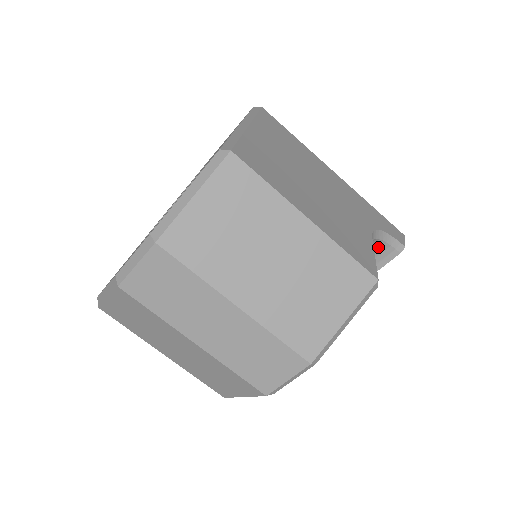
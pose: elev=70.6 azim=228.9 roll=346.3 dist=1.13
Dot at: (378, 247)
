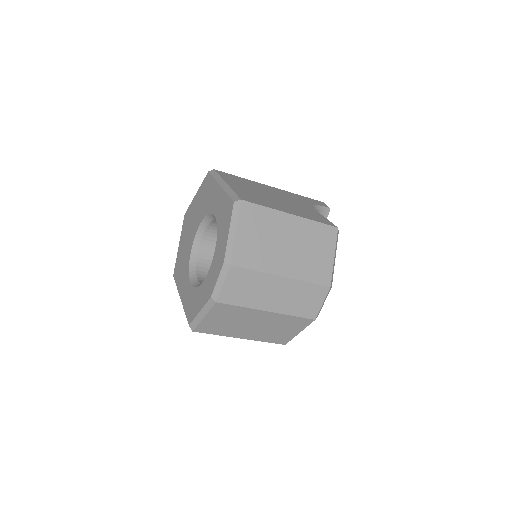
Dot at: occluded
